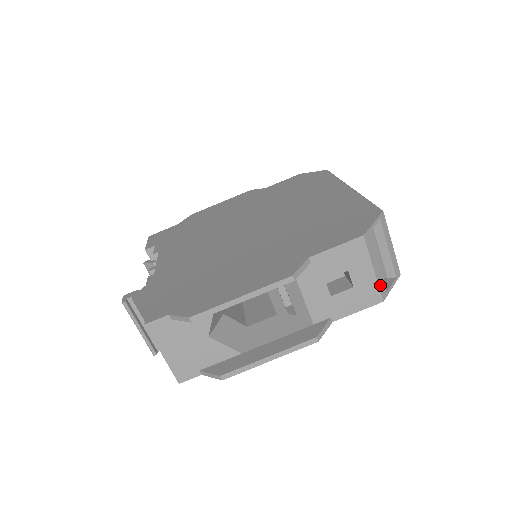
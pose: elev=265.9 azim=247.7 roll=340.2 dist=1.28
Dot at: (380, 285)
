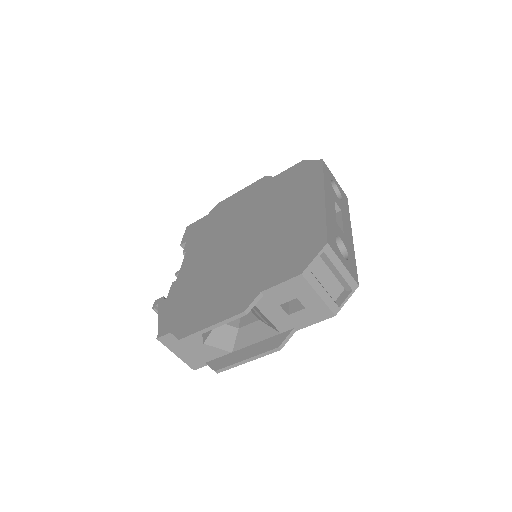
Dot at: (329, 305)
